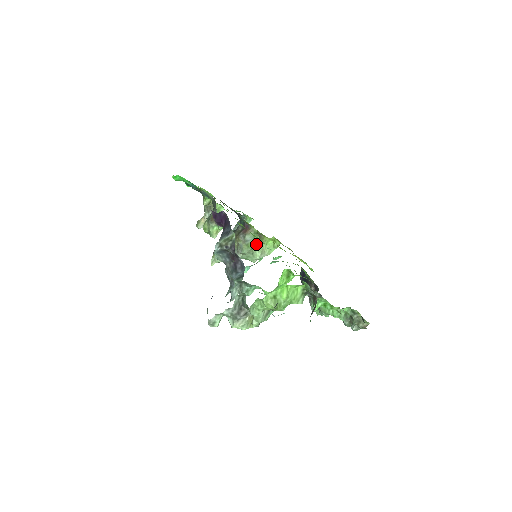
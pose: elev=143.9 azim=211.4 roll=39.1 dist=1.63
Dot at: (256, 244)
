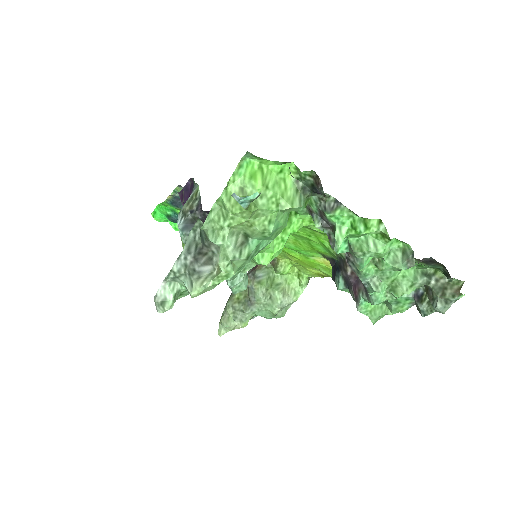
Dot at: (273, 283)
